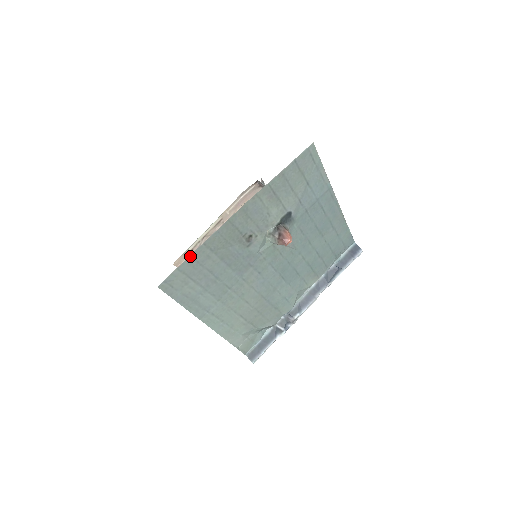
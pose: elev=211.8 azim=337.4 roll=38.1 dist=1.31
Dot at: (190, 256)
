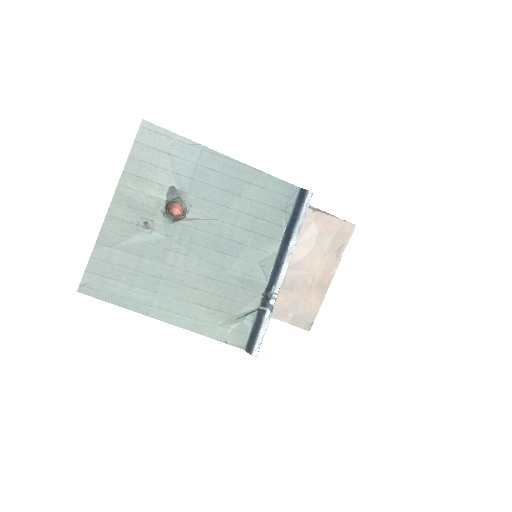
Dot at: (91, 257)
